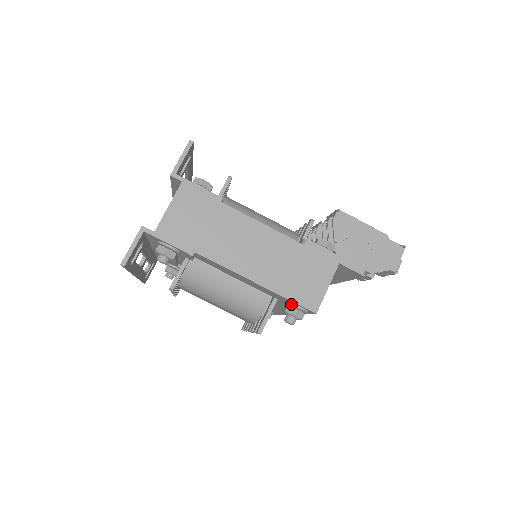
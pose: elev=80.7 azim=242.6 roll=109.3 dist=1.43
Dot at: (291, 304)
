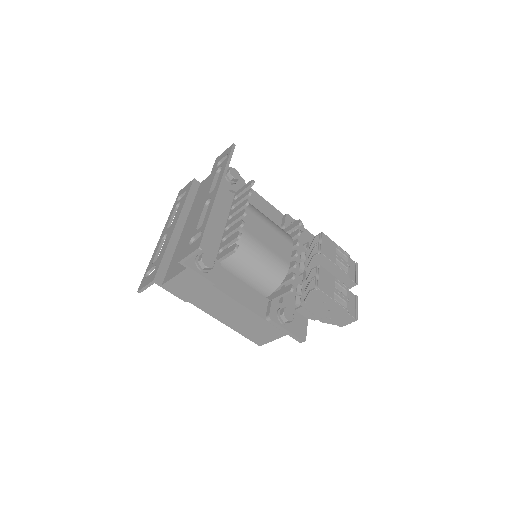
Dot at: occluded
